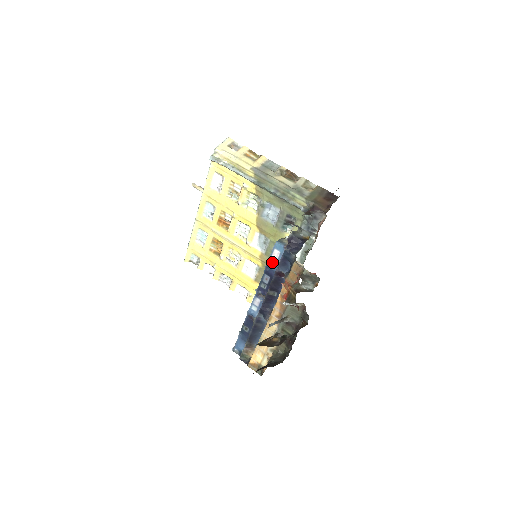
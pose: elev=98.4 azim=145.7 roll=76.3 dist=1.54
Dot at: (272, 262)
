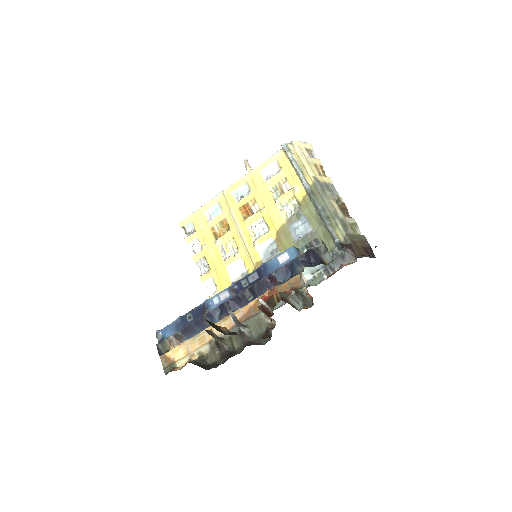
Dot at: (273, 263)
